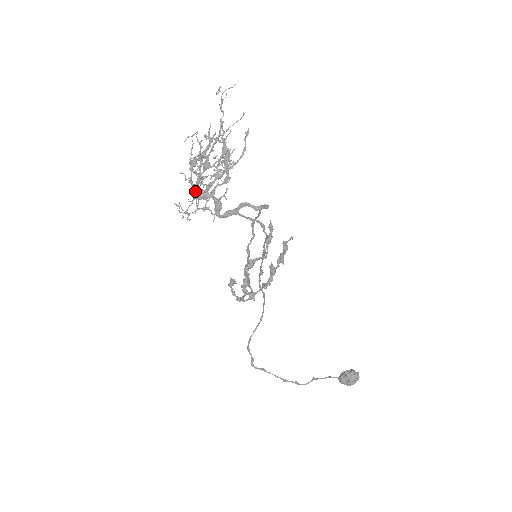
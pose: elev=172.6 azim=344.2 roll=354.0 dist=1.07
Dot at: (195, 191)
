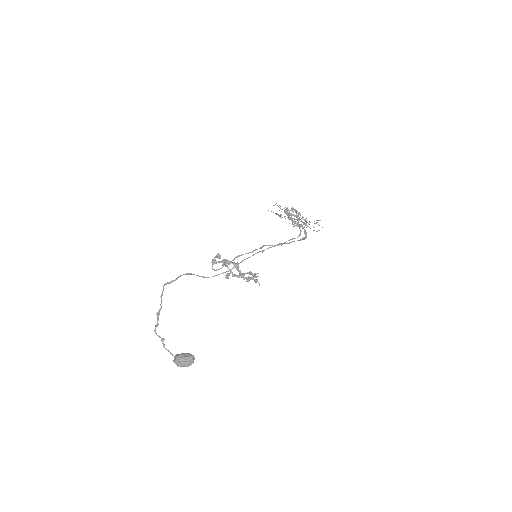
Dot at: occluded
